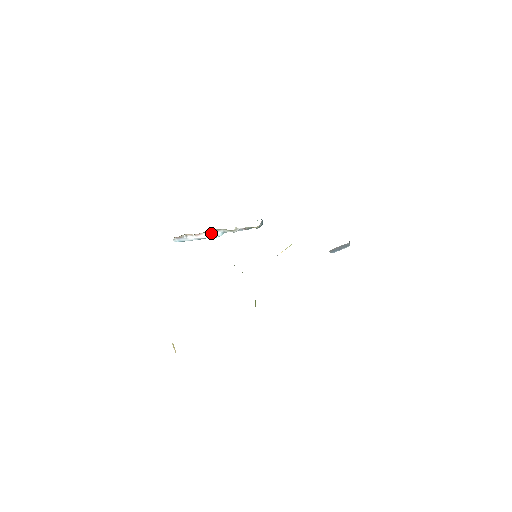
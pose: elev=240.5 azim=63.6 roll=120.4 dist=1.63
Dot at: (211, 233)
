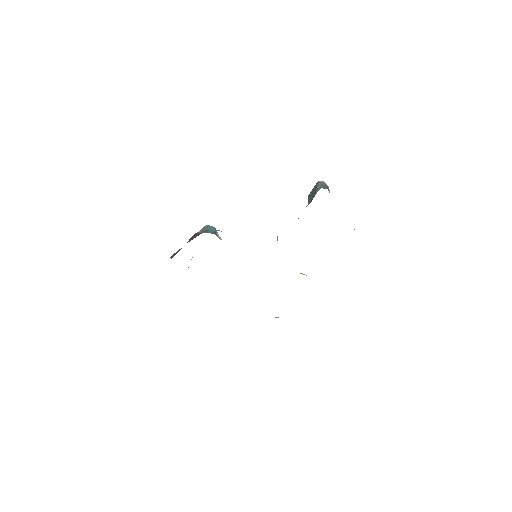
Dot at: occluded
